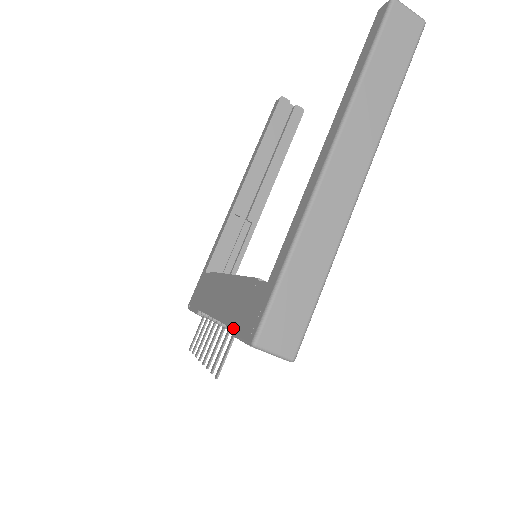
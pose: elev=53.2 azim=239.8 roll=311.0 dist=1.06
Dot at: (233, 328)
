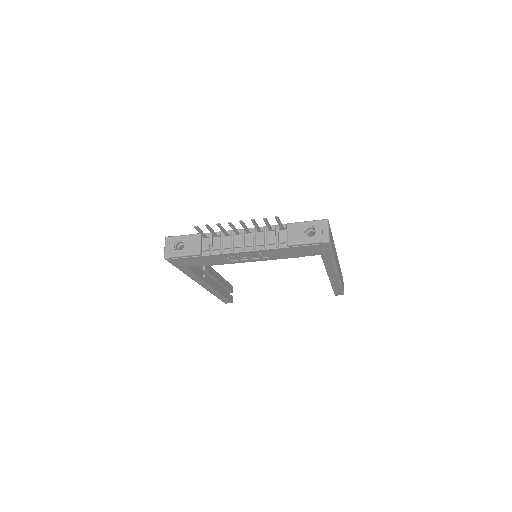
Dot at: (293, 223)
